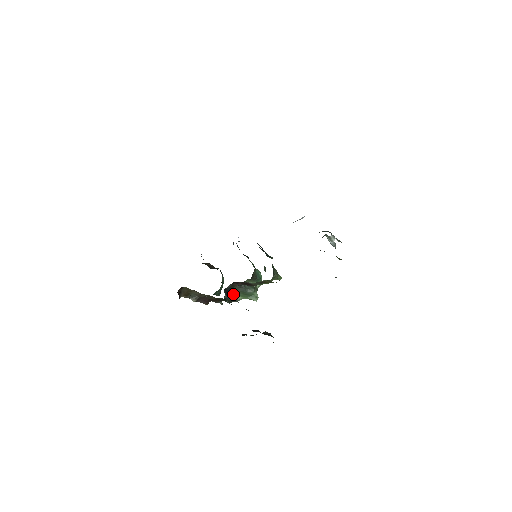
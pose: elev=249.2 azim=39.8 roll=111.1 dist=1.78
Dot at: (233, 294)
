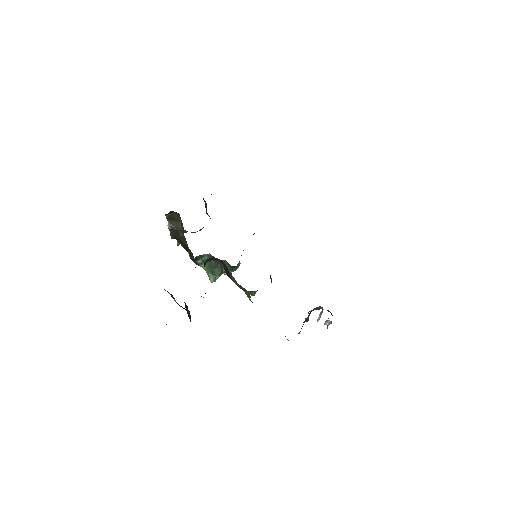
Dot at: (203, 258)
